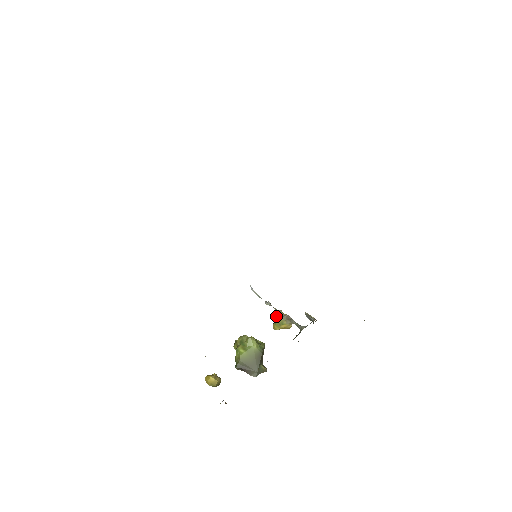
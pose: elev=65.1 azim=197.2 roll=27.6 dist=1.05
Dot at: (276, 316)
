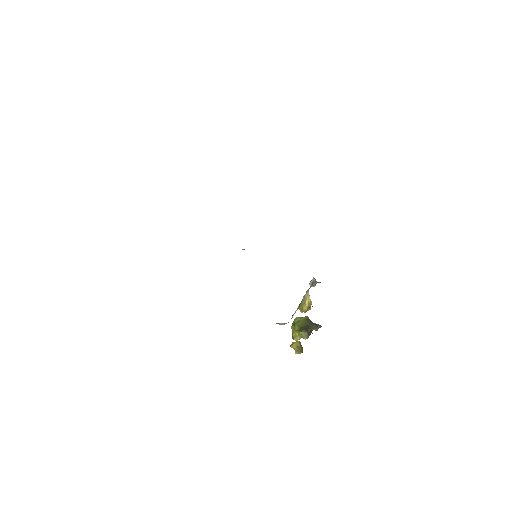
Dot at: (300, 306)
